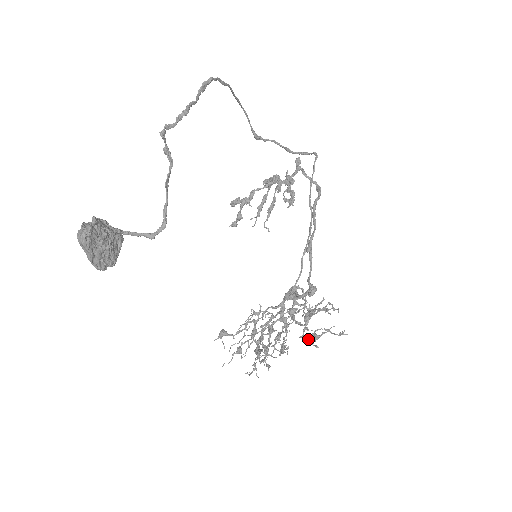
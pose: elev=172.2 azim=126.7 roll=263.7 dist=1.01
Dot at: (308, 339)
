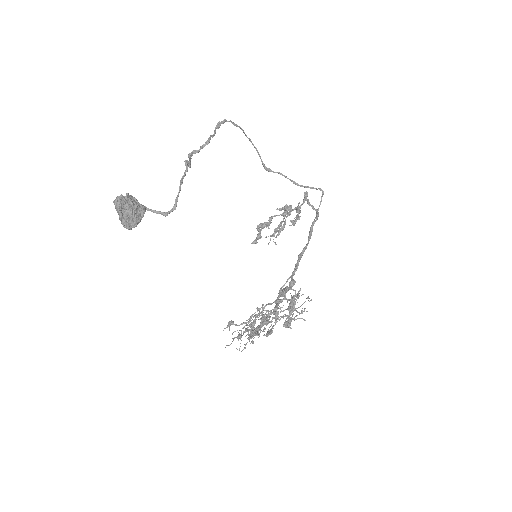
Dot at: (285, 322)
